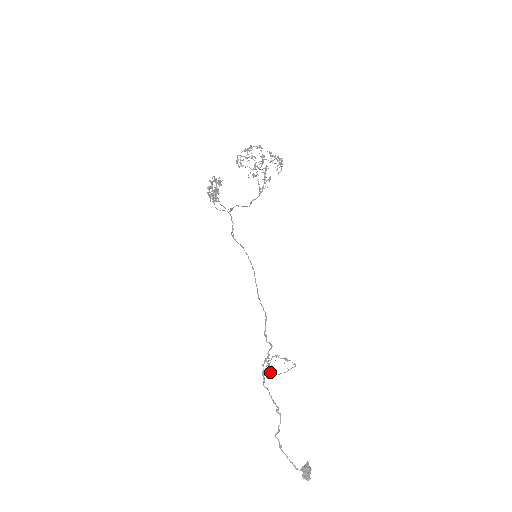
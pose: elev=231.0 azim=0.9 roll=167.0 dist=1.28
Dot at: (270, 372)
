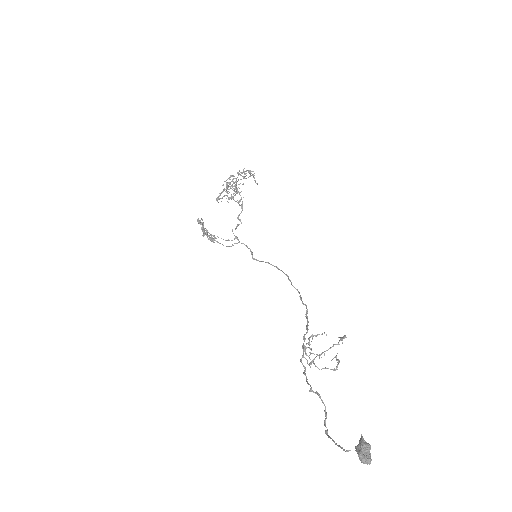
Dot at: occluded
